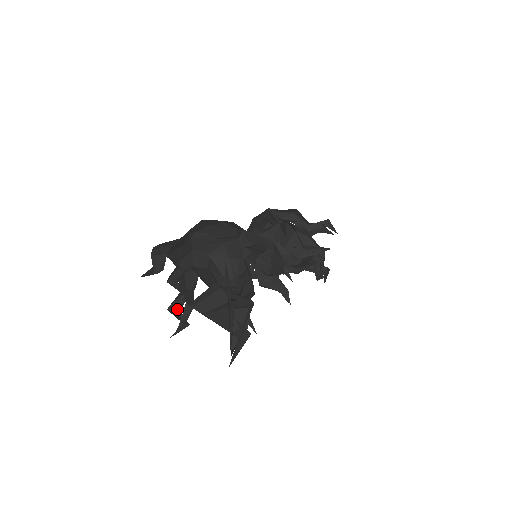
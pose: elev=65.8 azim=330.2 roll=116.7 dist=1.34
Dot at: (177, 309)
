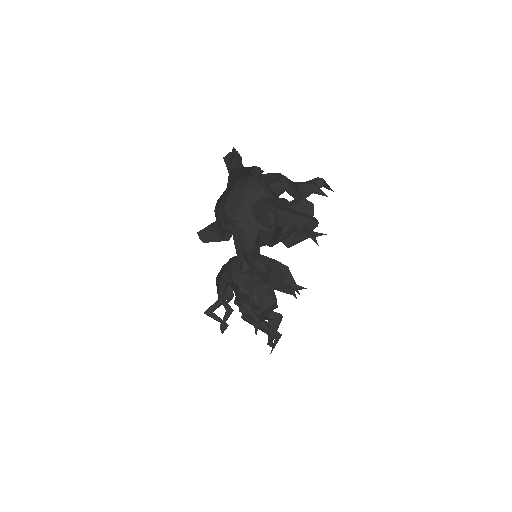
Dot at: (210, 233)
